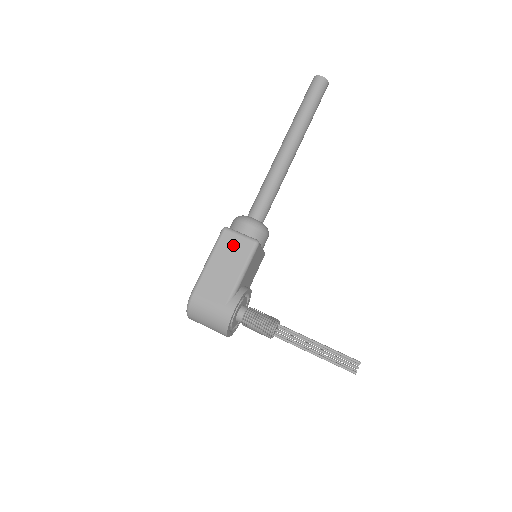
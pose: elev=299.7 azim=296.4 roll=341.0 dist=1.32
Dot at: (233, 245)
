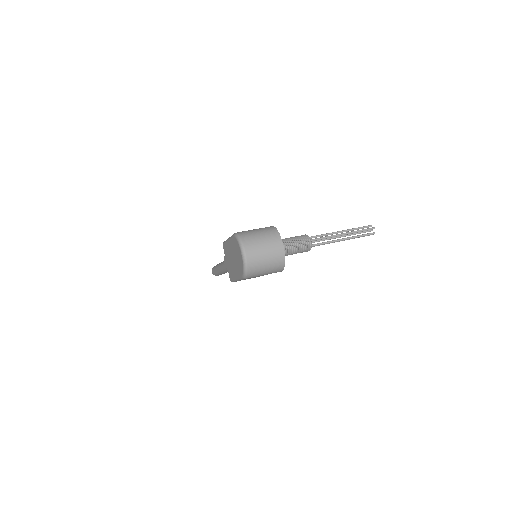
Dot at: occluded
